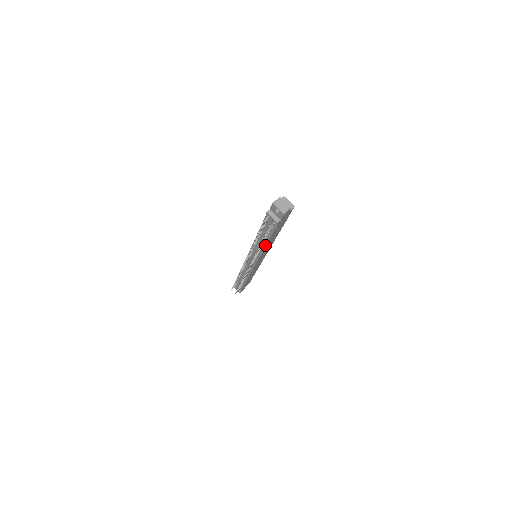
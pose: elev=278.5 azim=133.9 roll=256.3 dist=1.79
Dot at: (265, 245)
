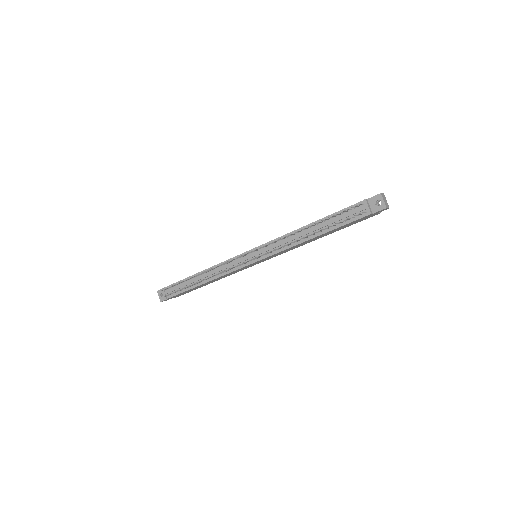
Dot at: (309, 239)
